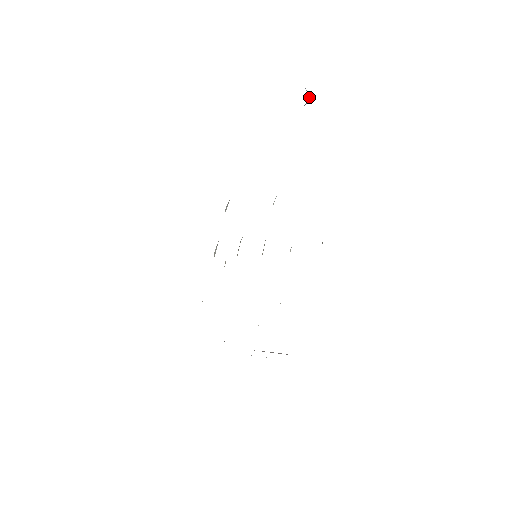
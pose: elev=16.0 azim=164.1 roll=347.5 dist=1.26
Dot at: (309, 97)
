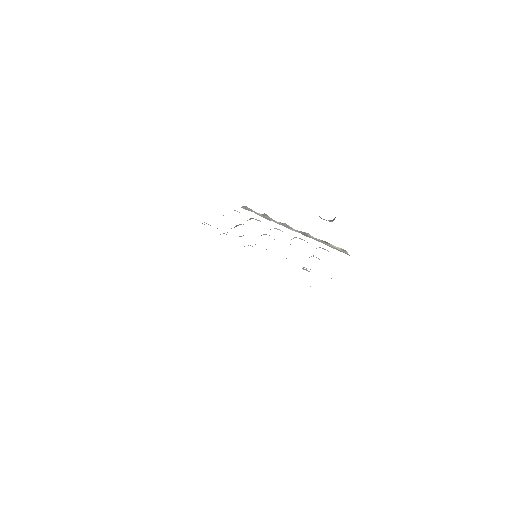
Dot at: (334, 219)
